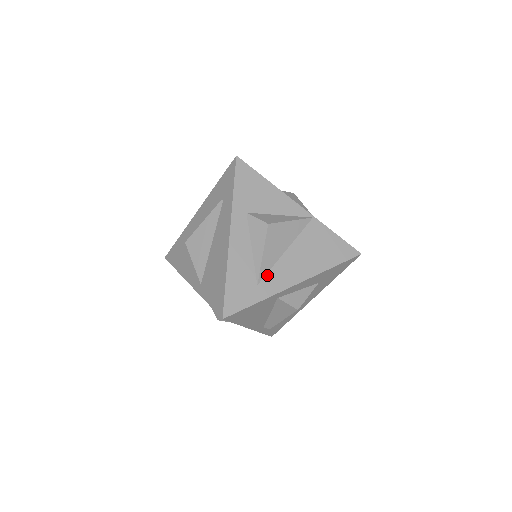
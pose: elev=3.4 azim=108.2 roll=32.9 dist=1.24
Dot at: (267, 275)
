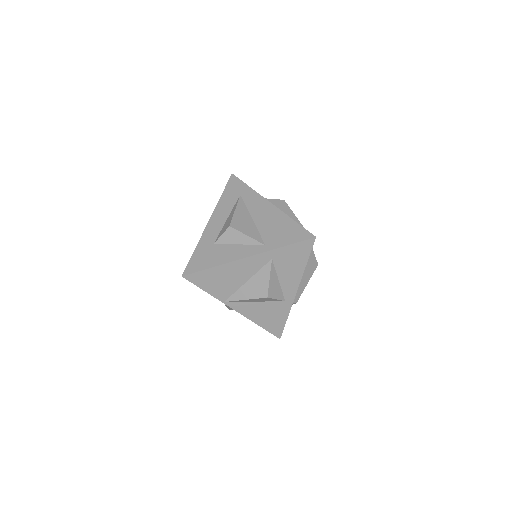
Dot at: occluded
